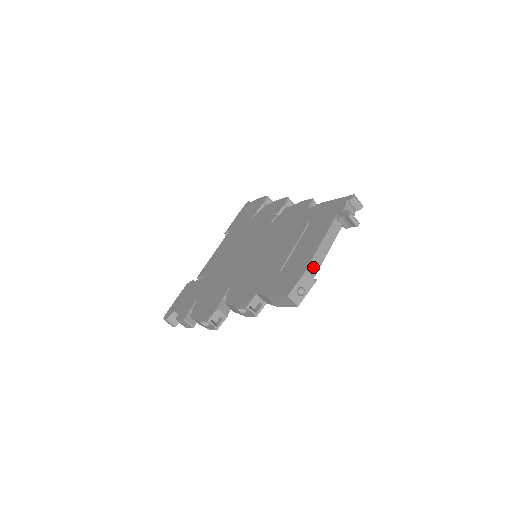
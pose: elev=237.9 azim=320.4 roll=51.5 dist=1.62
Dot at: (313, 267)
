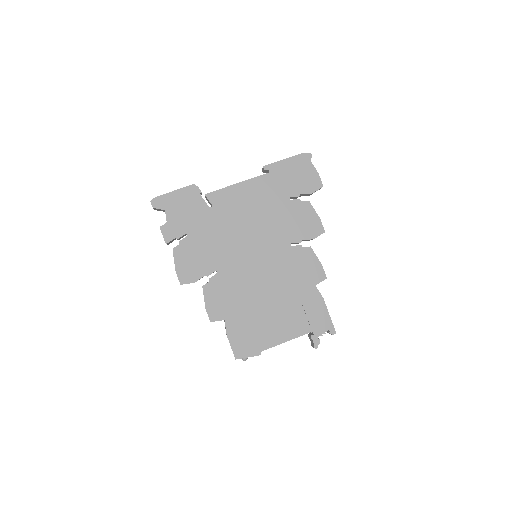
Dot at: (266, 349)
